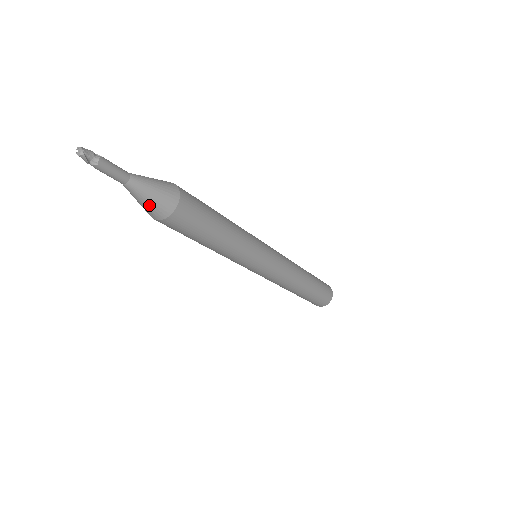
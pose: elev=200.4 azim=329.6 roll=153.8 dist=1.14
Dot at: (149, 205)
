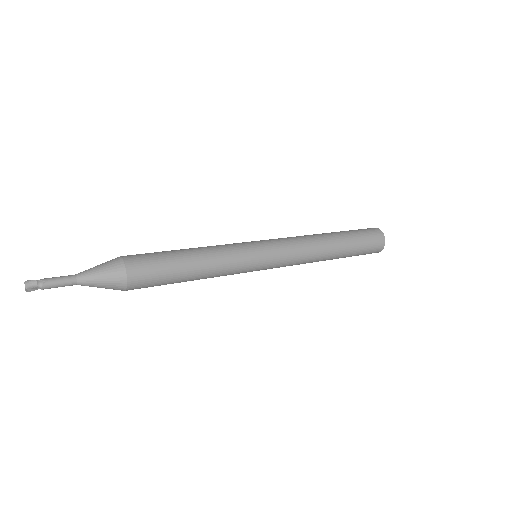
Dot at: (104, 287)
